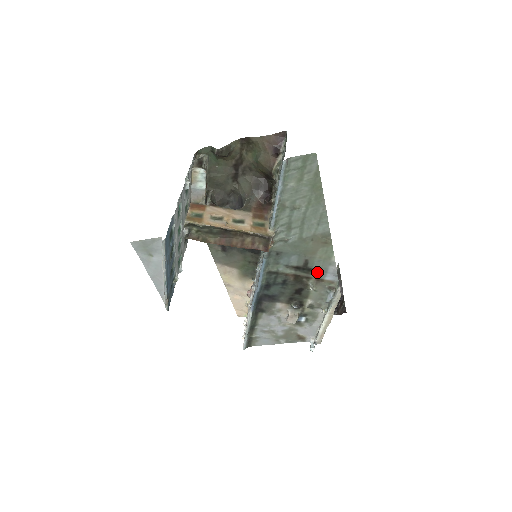
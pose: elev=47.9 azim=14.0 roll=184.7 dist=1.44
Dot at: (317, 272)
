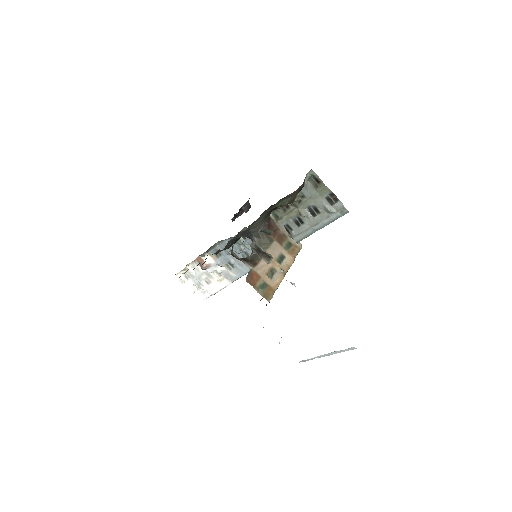
Dot at: occluded
